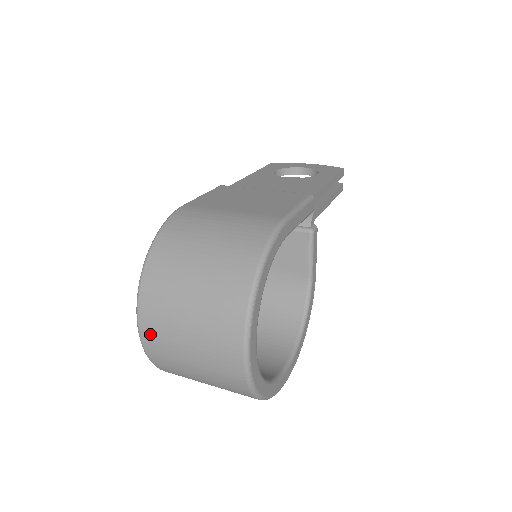
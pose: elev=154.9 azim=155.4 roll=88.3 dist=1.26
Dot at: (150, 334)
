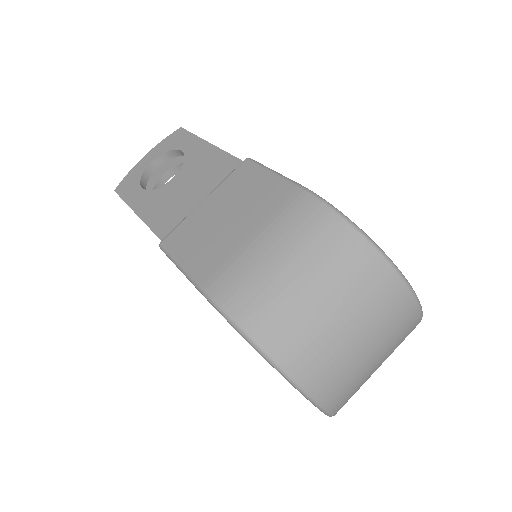
Dot at: (335, 396)
